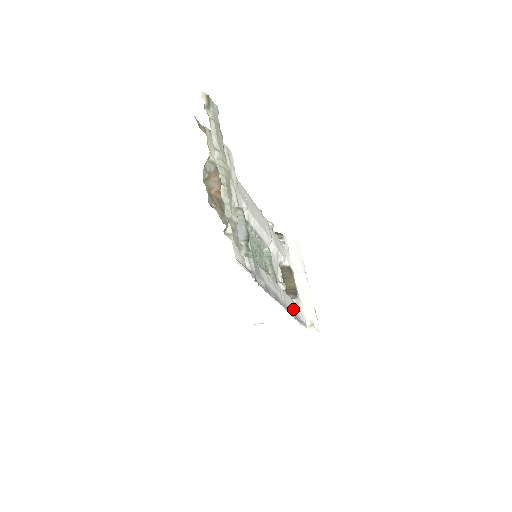
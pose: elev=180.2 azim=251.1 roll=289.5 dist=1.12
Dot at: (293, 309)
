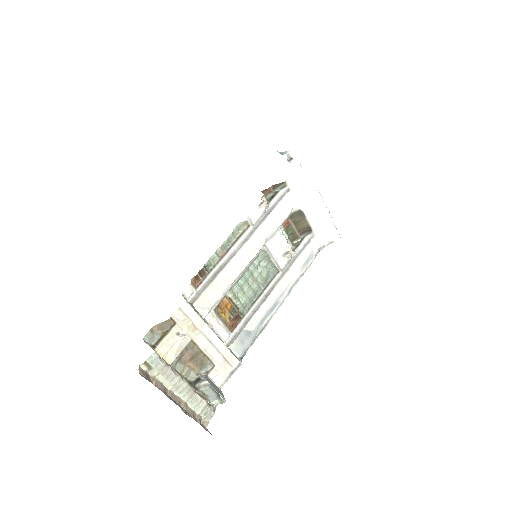
Dot at: (303, 263)
